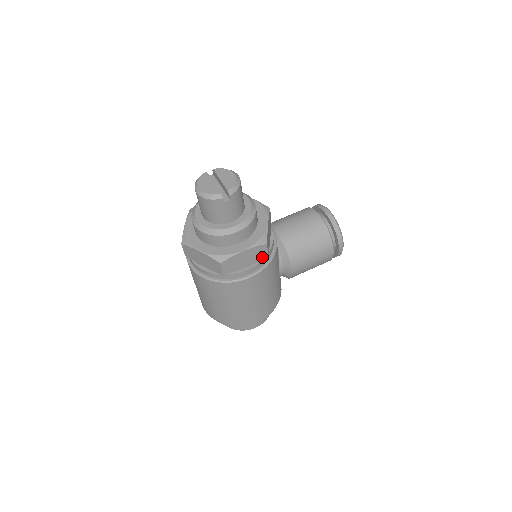
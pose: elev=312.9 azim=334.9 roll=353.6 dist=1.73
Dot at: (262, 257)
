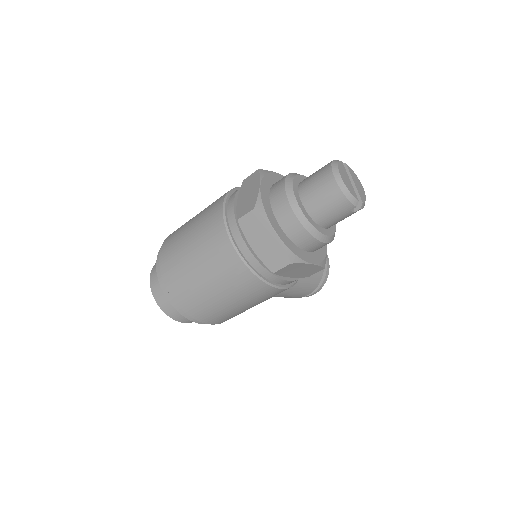
Dot at: (304, 276)
